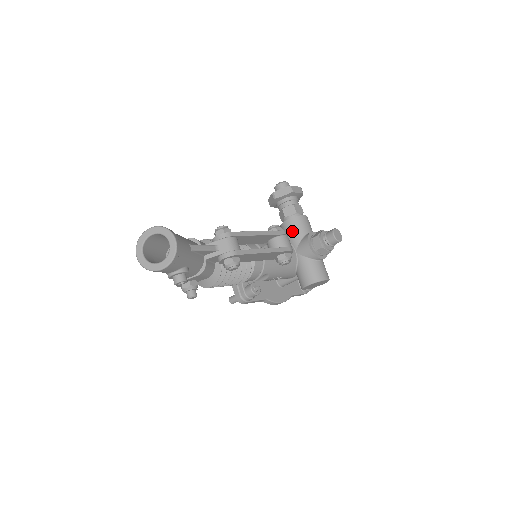
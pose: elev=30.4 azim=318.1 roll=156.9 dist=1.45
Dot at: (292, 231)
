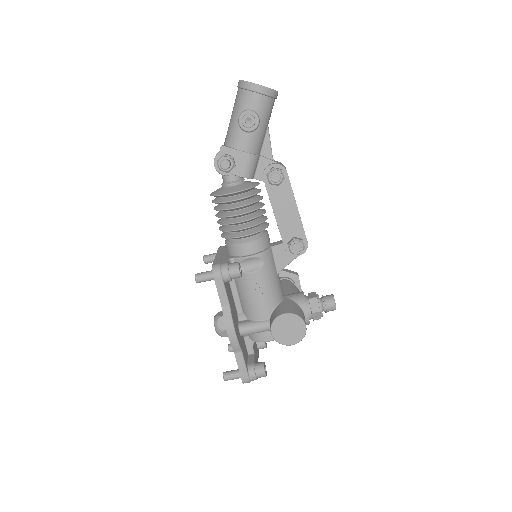
Dot at: (287, 287)
